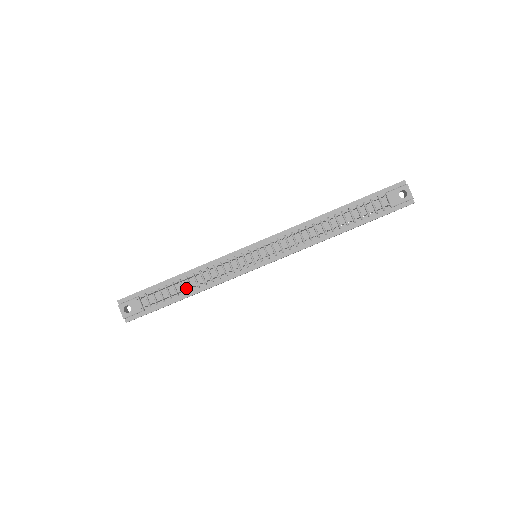
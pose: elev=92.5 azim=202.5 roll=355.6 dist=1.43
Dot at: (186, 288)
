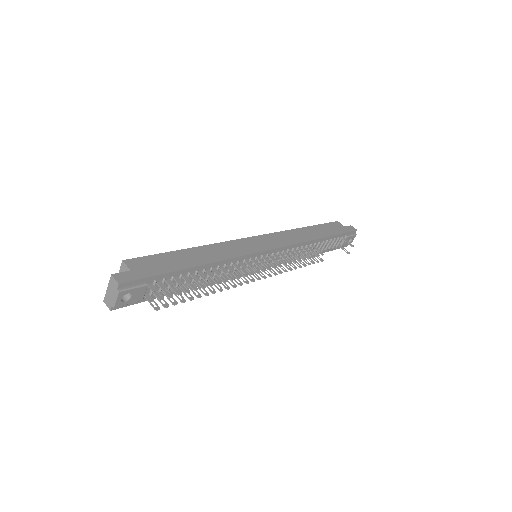
Dot at: occluded
